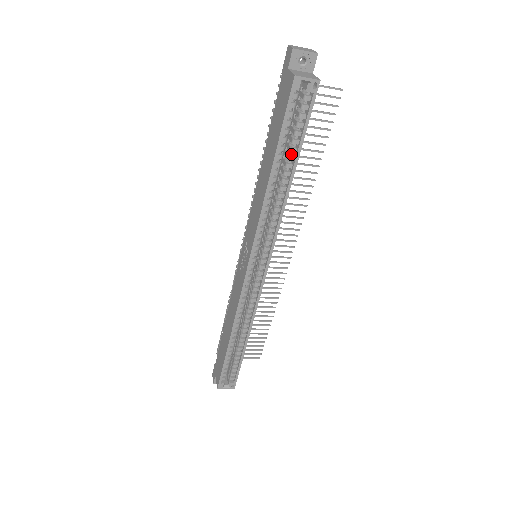
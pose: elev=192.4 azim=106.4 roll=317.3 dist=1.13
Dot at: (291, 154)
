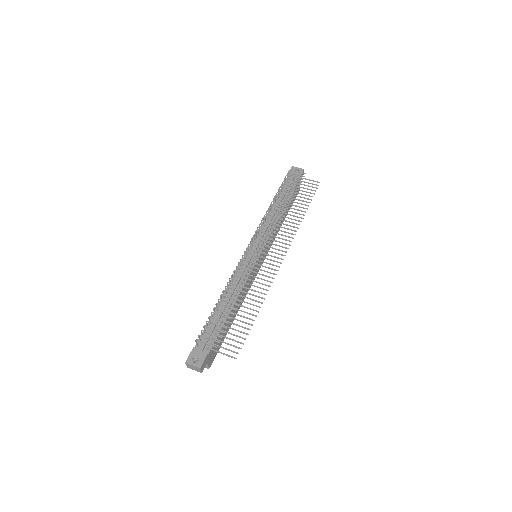
Dot at: occluded
